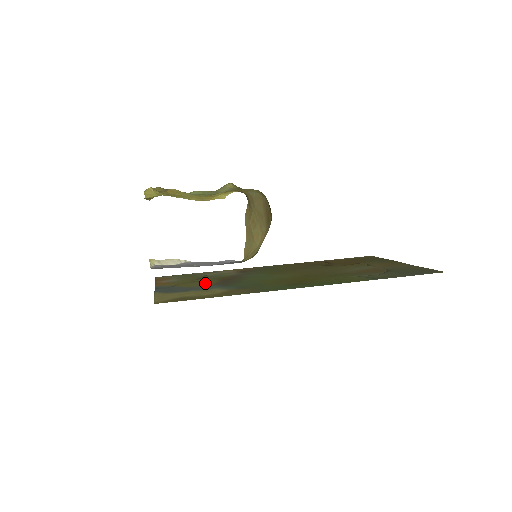
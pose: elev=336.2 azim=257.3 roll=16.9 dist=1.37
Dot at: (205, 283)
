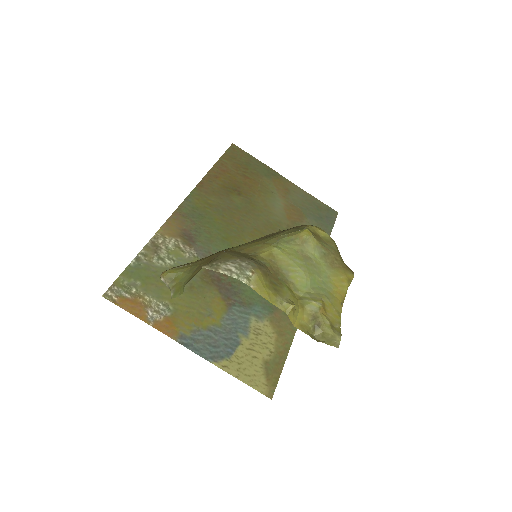
Dot at: (215, 305)
